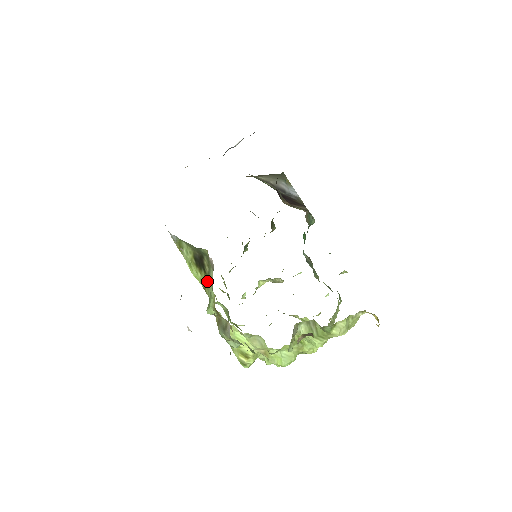
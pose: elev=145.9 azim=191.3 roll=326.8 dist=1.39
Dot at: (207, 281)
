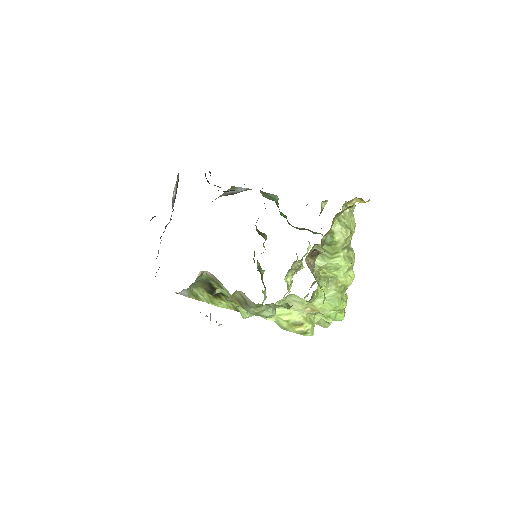
Dot at: occluded
